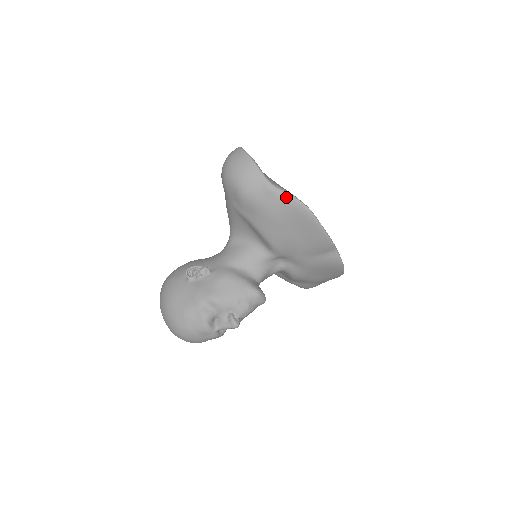
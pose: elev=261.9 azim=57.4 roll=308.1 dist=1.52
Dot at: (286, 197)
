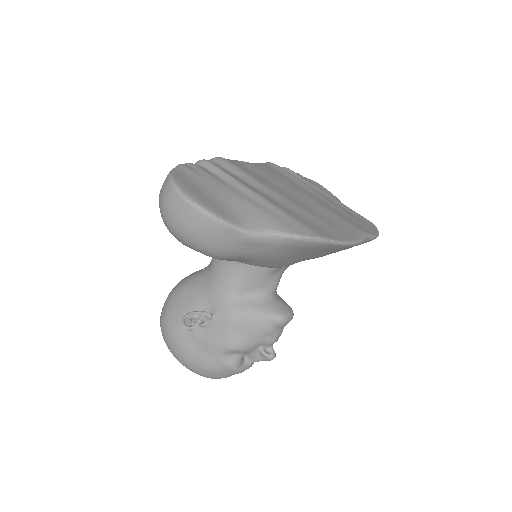
Dot at: (281, 241)
